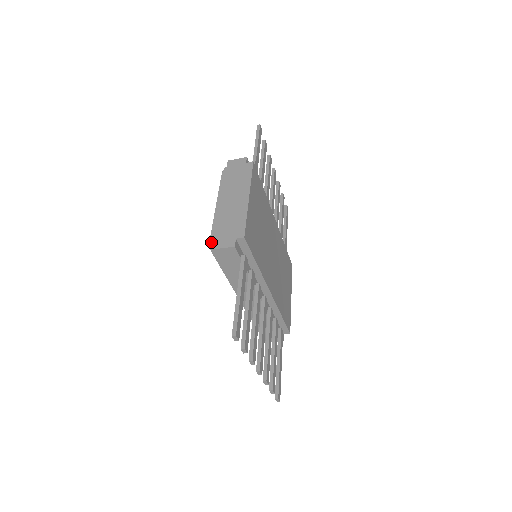
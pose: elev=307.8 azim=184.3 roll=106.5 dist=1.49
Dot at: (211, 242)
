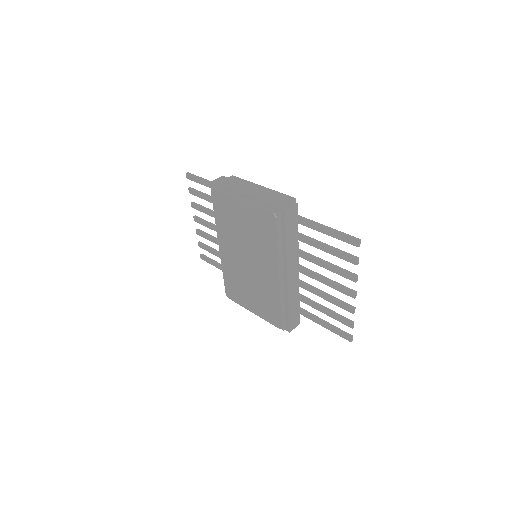
Dot at: (274, 212)
